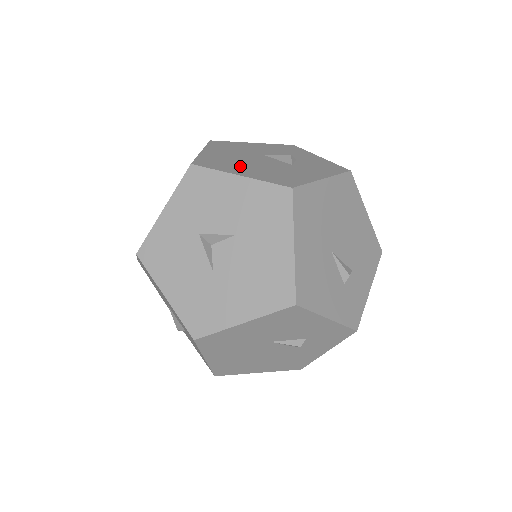
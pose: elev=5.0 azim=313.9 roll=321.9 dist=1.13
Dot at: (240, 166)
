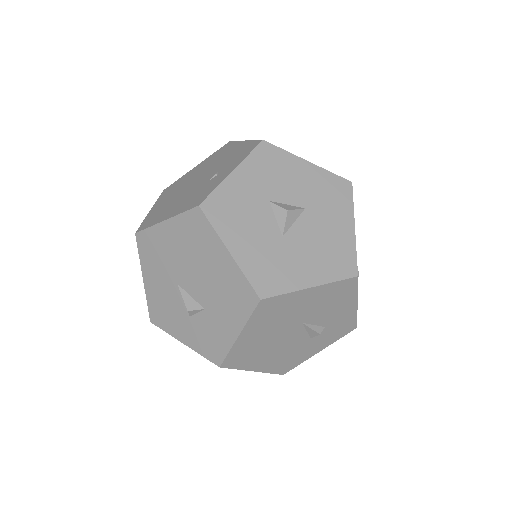
Dot at: occluded
